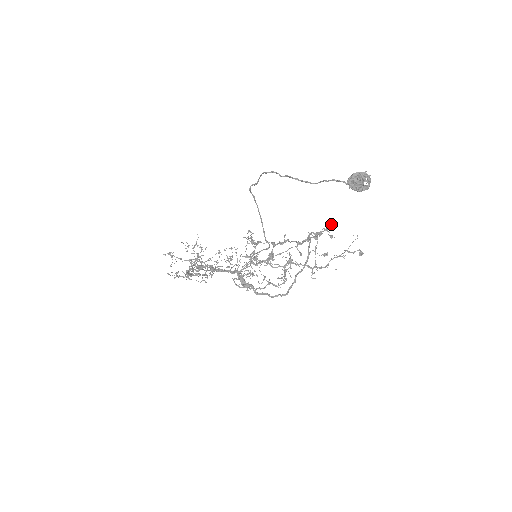
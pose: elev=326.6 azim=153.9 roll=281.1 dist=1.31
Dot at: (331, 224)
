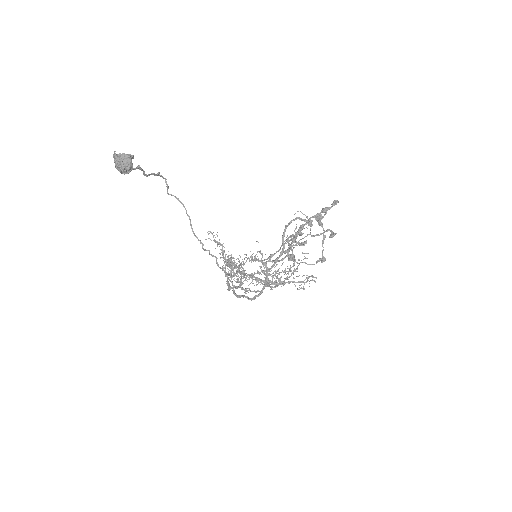
Dot at: (333, 201)
